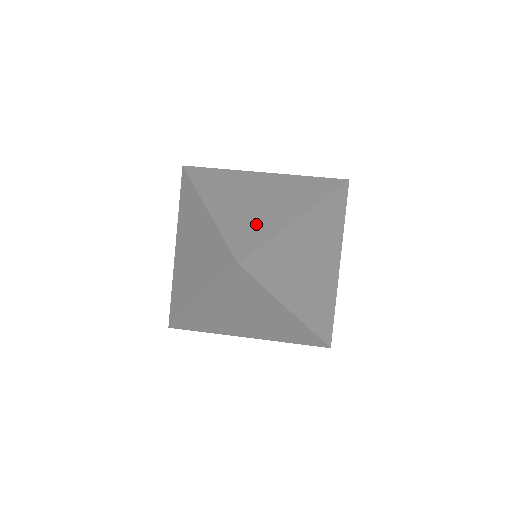
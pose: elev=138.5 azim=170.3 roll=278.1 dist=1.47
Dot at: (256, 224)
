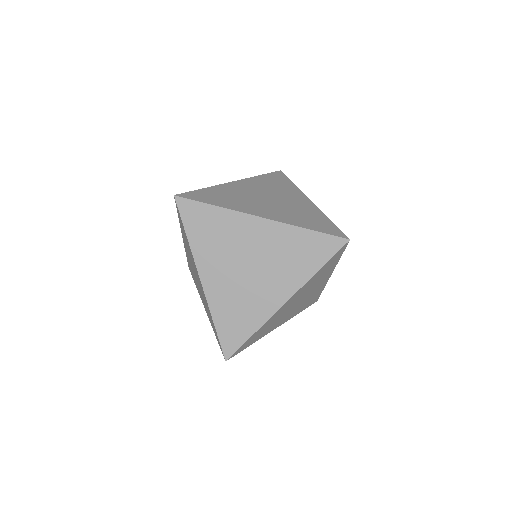
Dot at: (306, 214)
